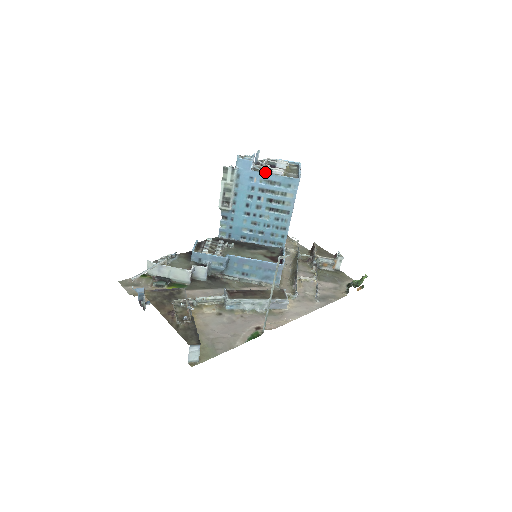
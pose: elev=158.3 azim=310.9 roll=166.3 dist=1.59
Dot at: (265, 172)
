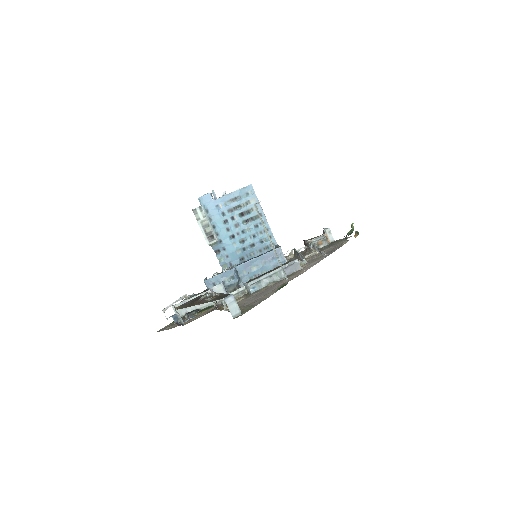
Dot at: occluded
